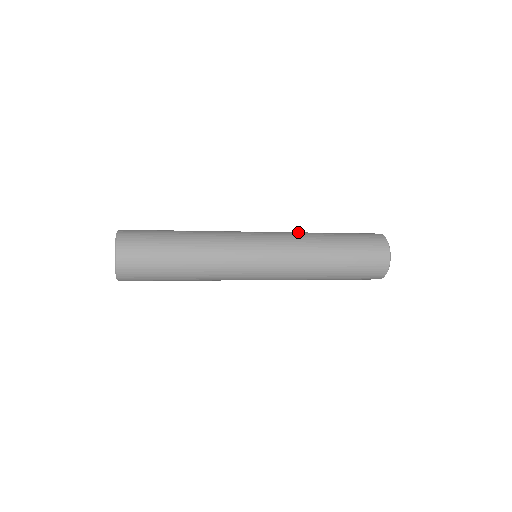
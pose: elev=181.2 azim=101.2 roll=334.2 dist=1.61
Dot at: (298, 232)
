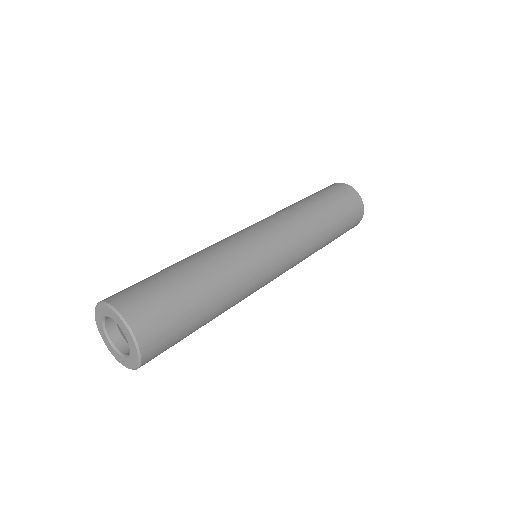
Dot at: (297, 217)
